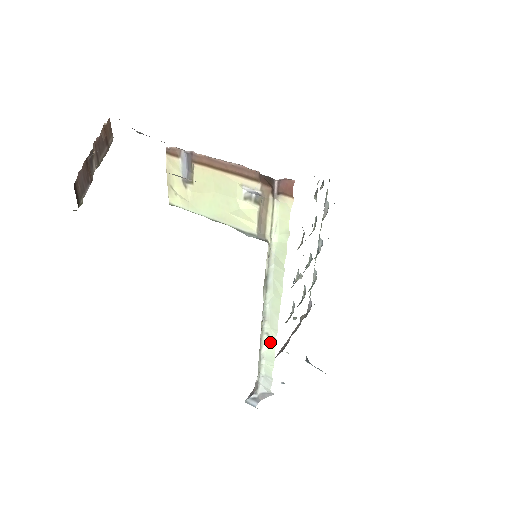
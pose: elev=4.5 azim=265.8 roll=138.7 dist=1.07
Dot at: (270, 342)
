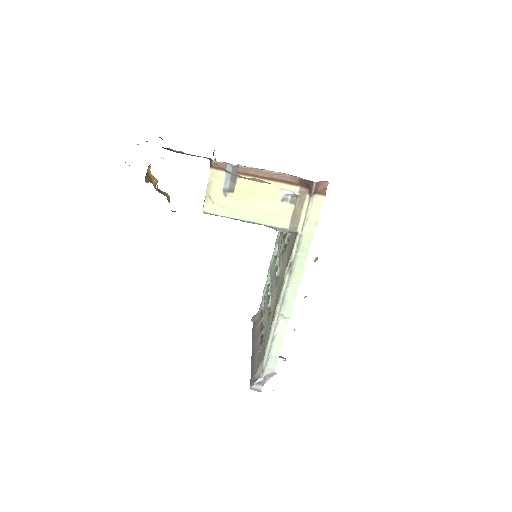
Dot at: (283, 323)
